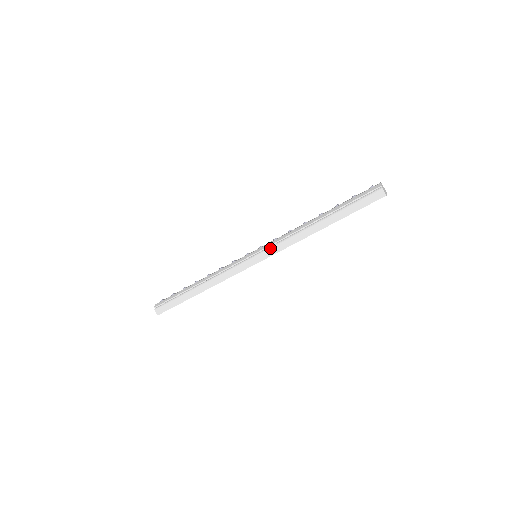
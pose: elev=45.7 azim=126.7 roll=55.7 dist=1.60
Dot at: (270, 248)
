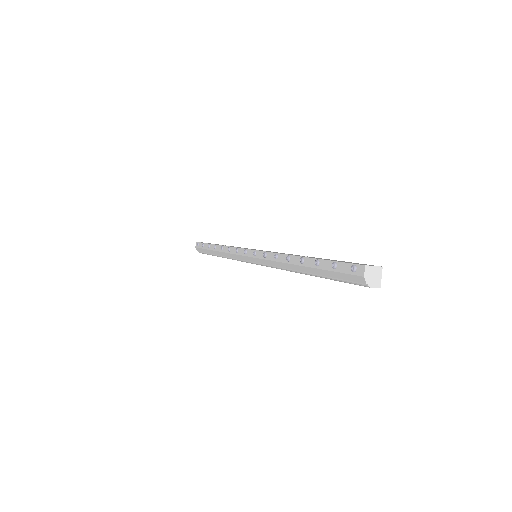
Dot at: occluded
